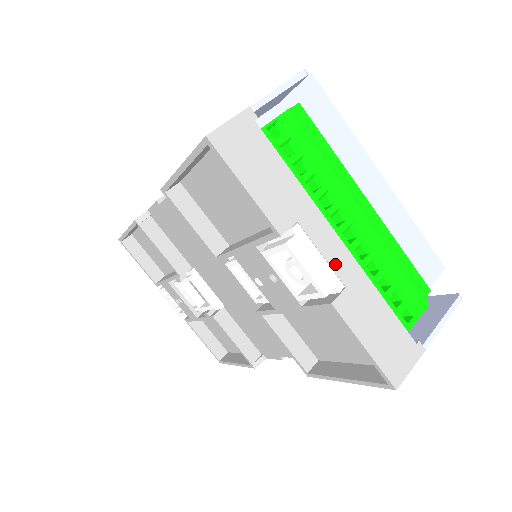
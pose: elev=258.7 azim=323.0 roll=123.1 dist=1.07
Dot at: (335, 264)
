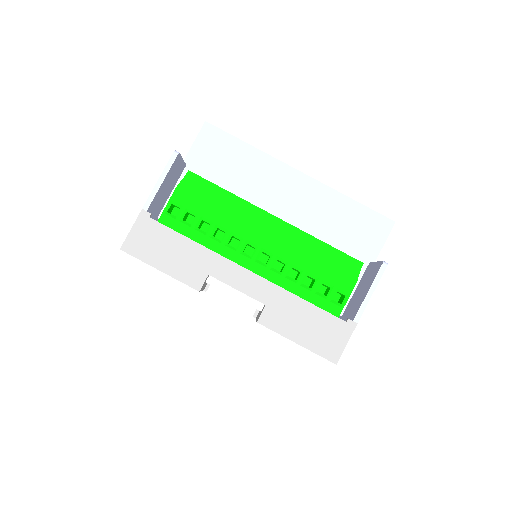
Dot at: (250, 292)
